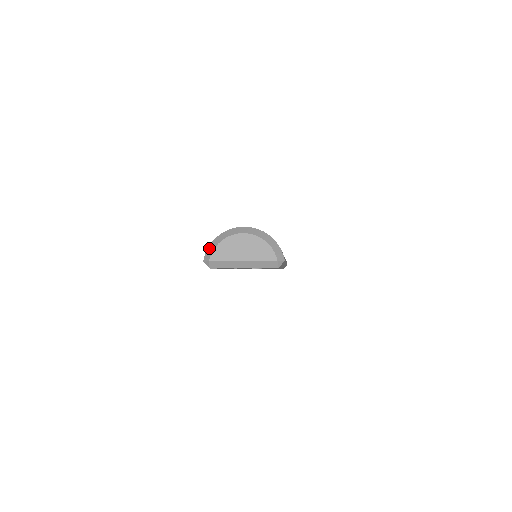
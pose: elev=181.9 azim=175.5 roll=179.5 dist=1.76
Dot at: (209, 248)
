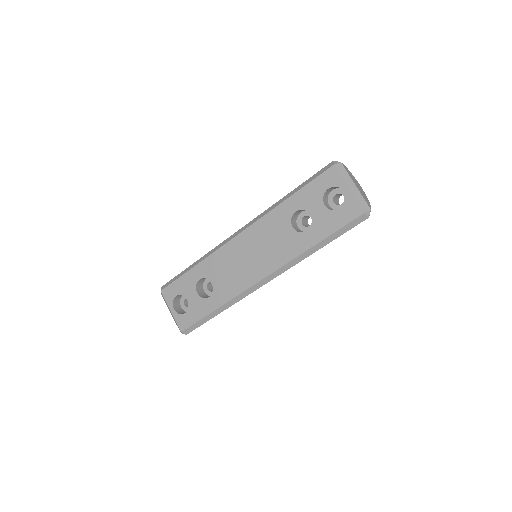
Dot at: occluded
